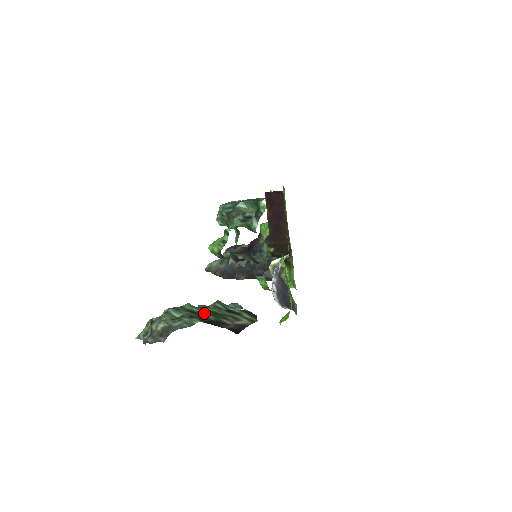
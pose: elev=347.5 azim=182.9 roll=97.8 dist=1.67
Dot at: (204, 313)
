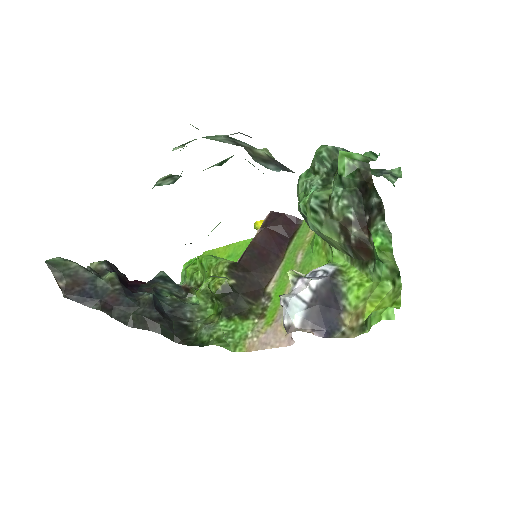
Dot at: occluded
